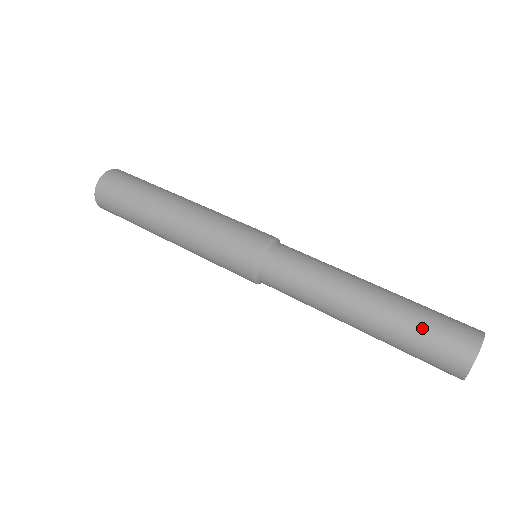
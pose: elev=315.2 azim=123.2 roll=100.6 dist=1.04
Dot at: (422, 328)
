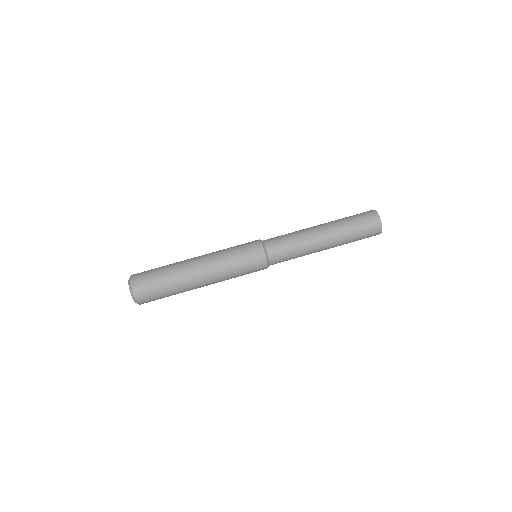
Dot at: (357, 235)
